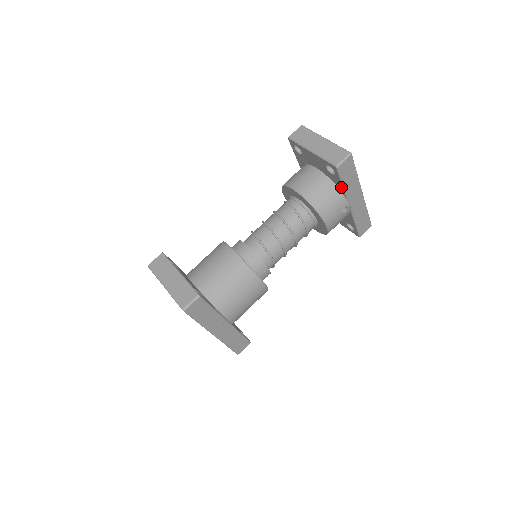
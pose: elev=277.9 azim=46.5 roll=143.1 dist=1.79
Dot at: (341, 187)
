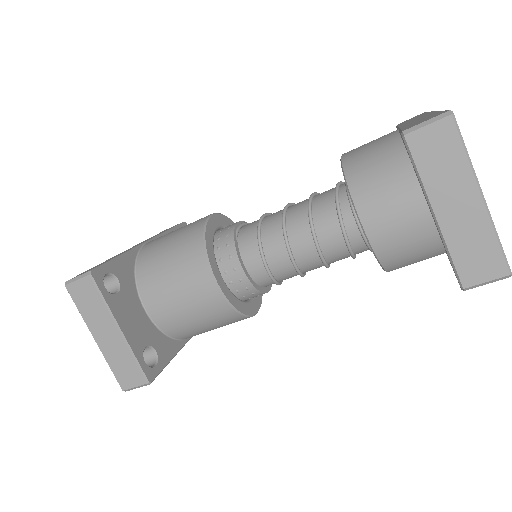
Dot at: occluded
